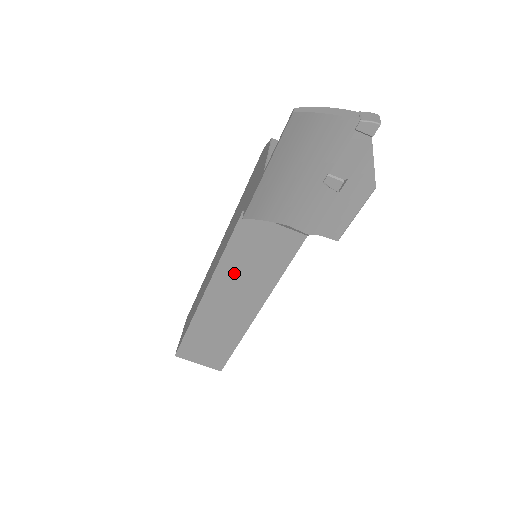
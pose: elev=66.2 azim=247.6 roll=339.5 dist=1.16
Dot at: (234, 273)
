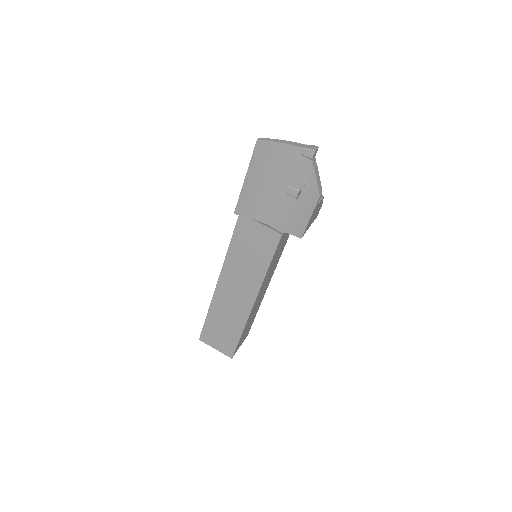
Dot at: (237, 264)
